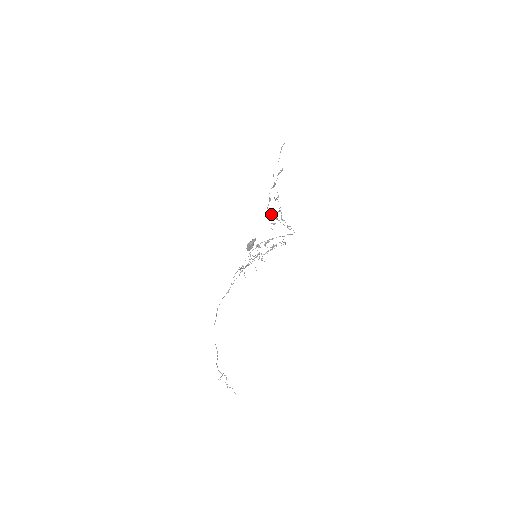
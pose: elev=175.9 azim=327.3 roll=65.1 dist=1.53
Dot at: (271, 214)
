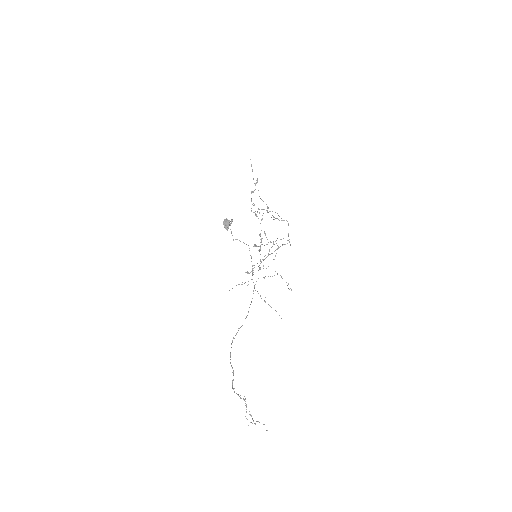
Dot at: occluded
